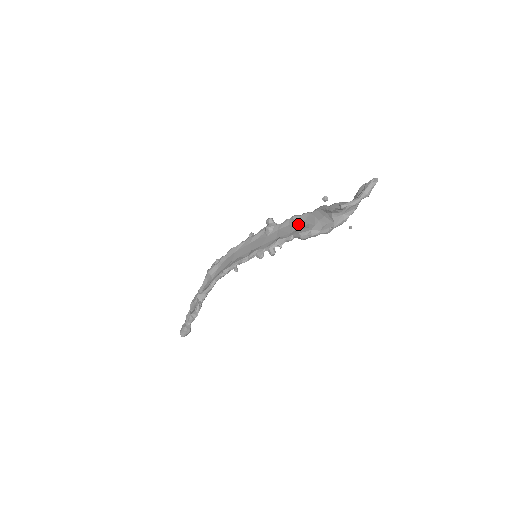
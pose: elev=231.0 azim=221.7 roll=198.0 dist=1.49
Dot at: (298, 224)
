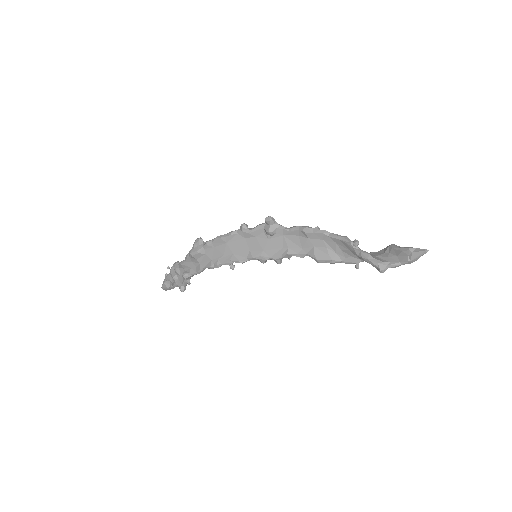
Dot at: (312, 242)
